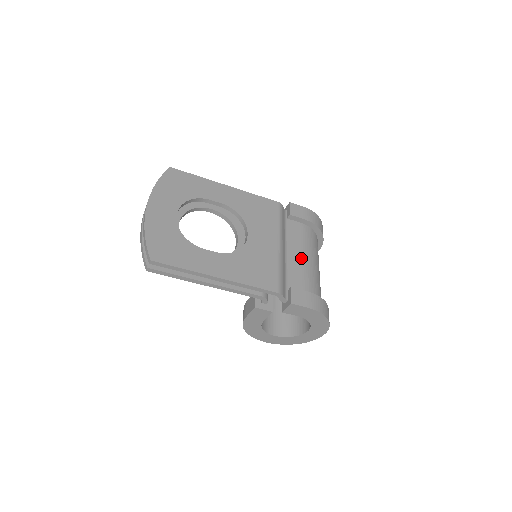
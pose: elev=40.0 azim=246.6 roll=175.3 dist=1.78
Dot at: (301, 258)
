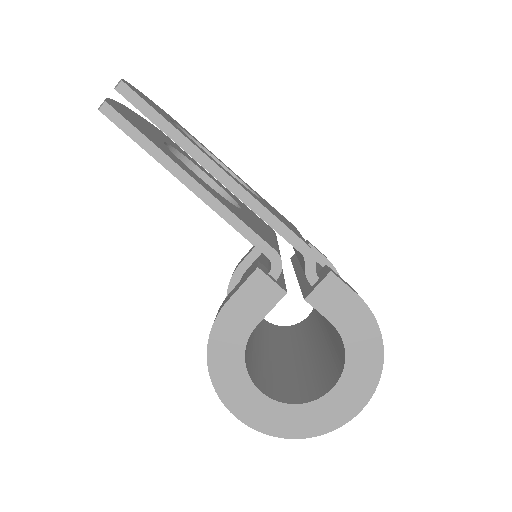
Dot at: occluded
